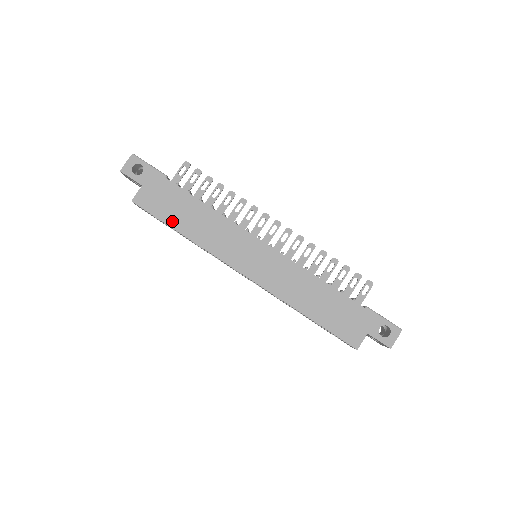
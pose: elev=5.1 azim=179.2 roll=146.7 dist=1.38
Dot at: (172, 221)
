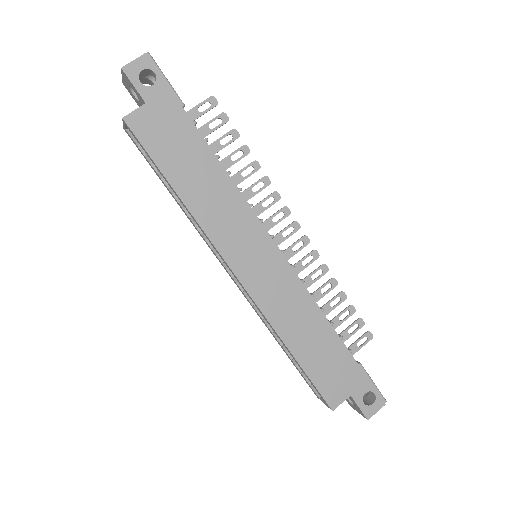
Dot at: (170, 170)
